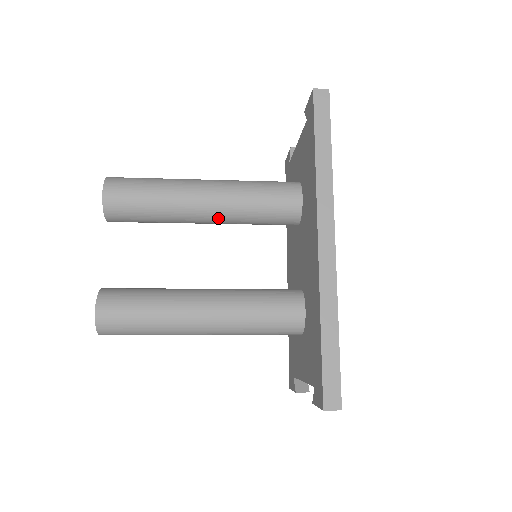
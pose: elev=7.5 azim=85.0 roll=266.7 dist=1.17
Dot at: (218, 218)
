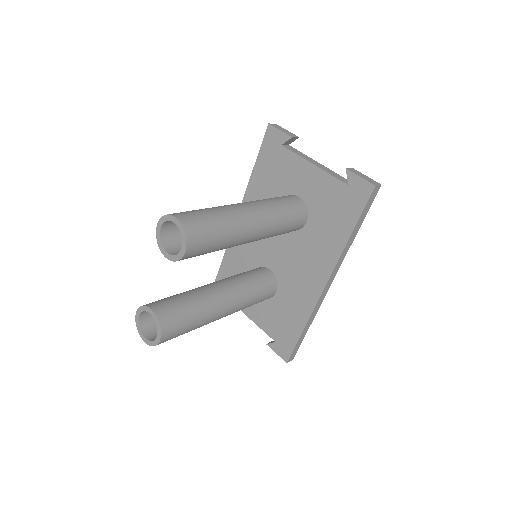
Dot at: occluded
